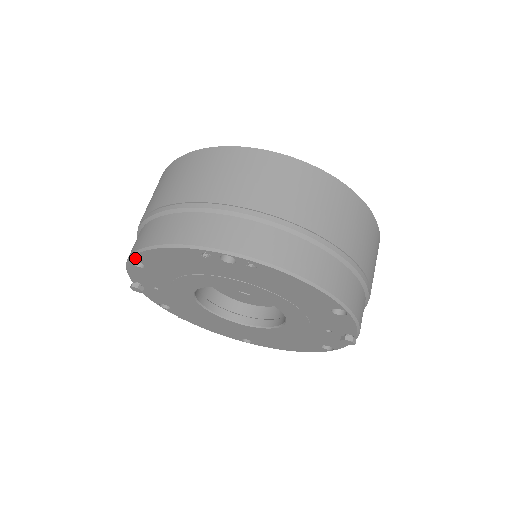
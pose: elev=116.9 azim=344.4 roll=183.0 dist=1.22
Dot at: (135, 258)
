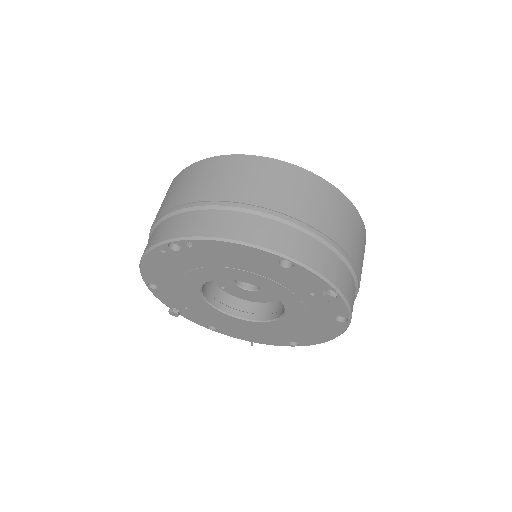
Dot at: (145, 281)
